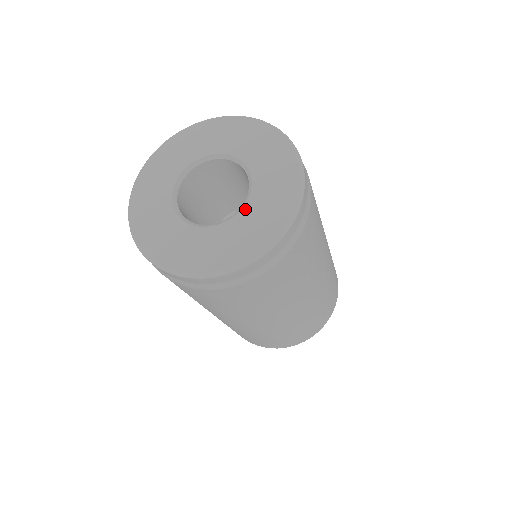
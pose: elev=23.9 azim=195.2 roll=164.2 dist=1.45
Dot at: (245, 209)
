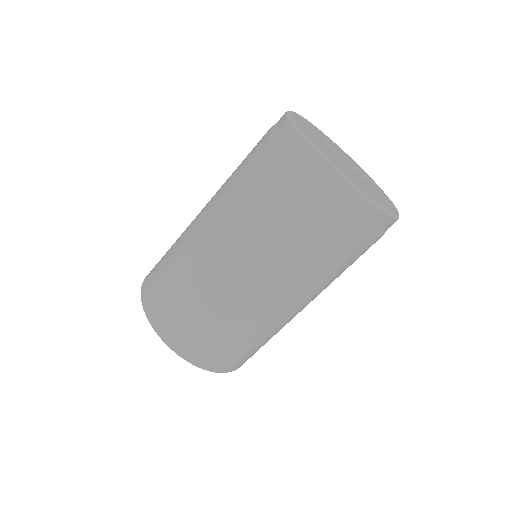
Dot at: (373, 188)
